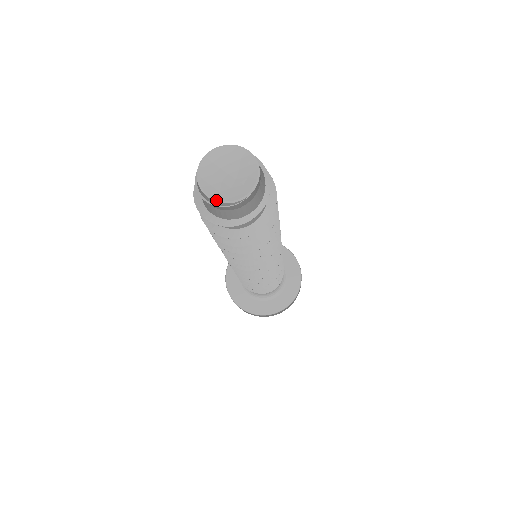
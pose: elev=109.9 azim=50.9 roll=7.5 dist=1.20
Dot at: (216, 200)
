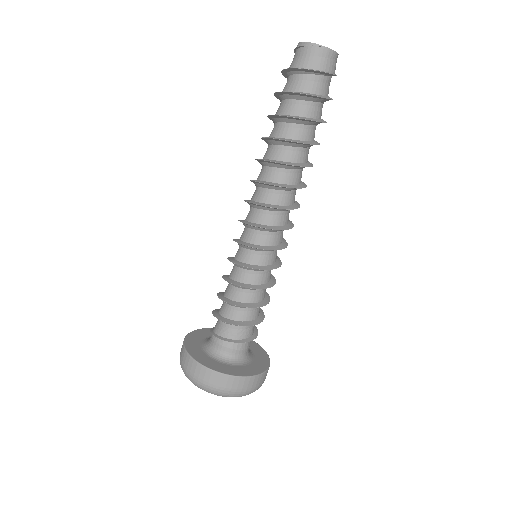
Dot at: (304, 42)
